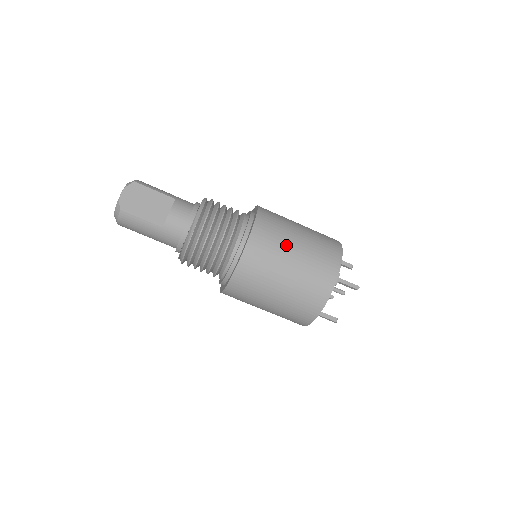
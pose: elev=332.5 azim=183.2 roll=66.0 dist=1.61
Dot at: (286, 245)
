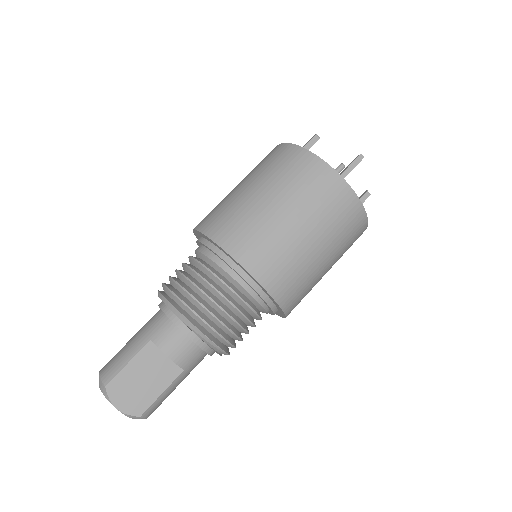
Dot at: (283, 233)
